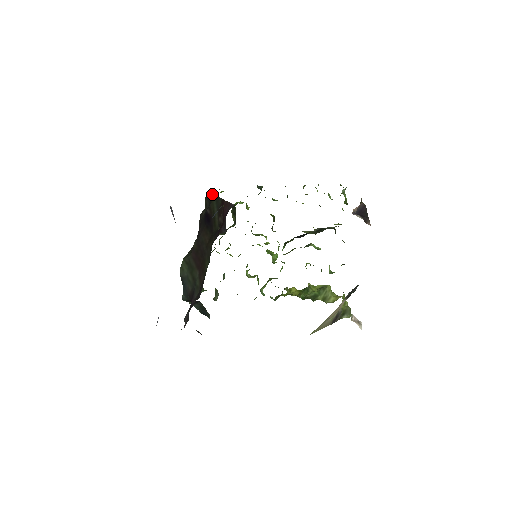
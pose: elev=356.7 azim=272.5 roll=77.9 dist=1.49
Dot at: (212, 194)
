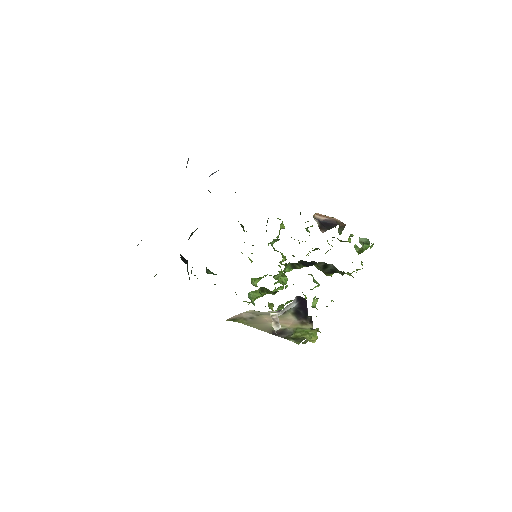
Dot at: occluded
